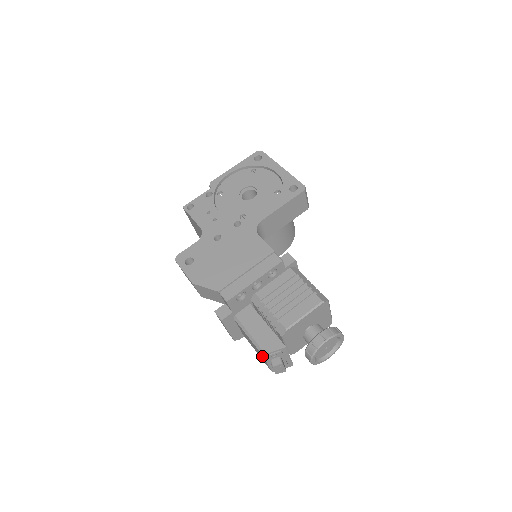
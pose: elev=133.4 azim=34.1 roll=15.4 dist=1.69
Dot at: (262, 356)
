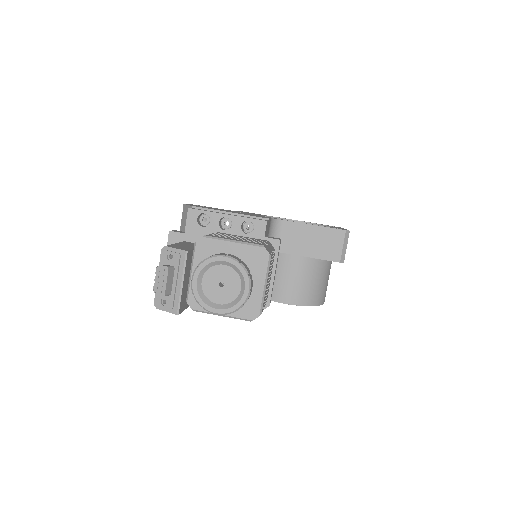
Dot at: occluded
